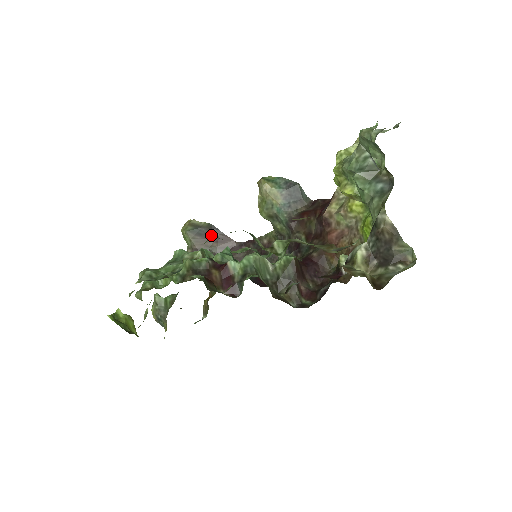
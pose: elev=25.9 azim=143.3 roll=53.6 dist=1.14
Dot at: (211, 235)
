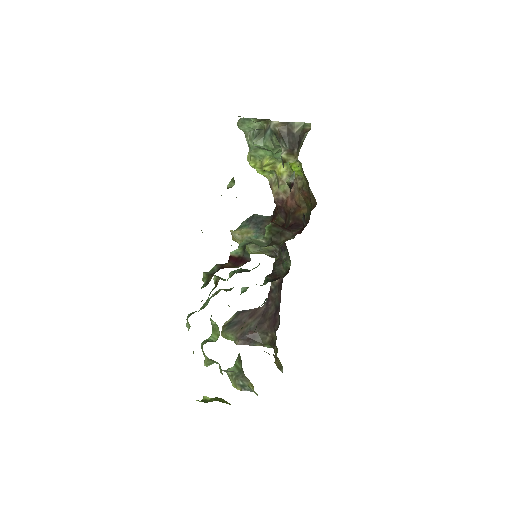
Dot at: (243, 318)
